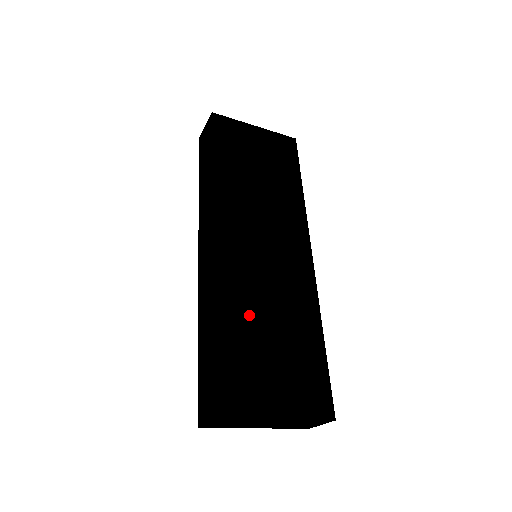
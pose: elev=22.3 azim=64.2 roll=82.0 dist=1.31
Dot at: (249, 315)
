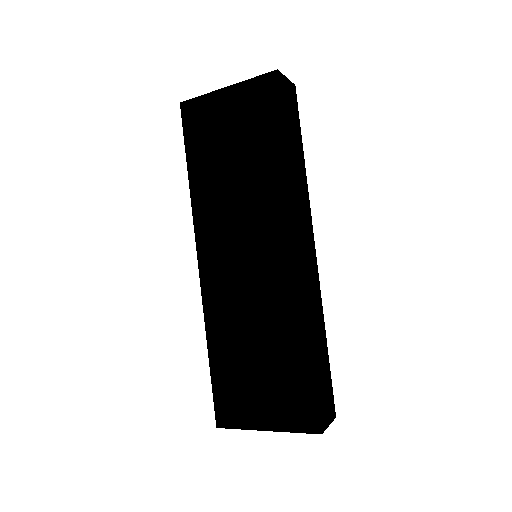
Dot at: (234, 338)
